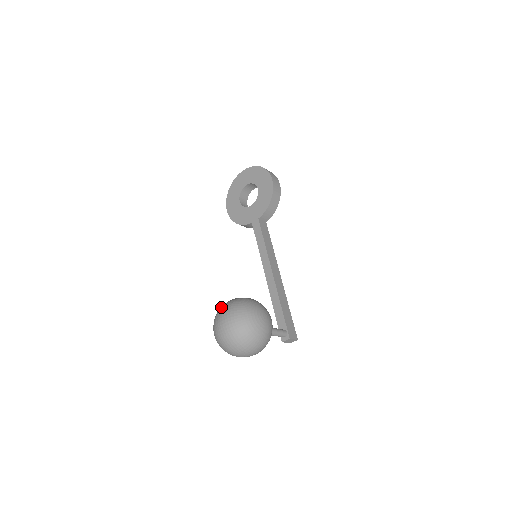
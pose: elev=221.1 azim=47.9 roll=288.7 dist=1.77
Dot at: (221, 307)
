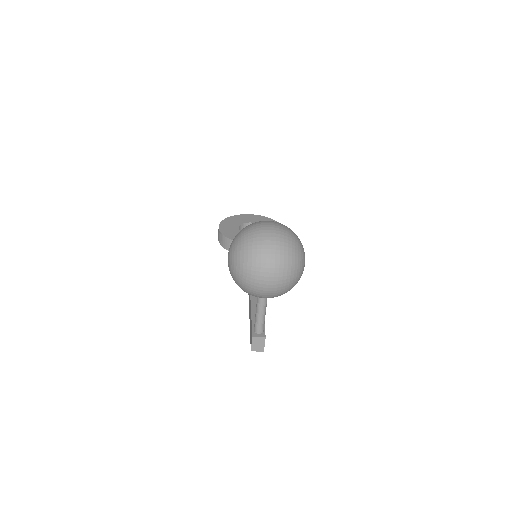
Dot at: occluded
